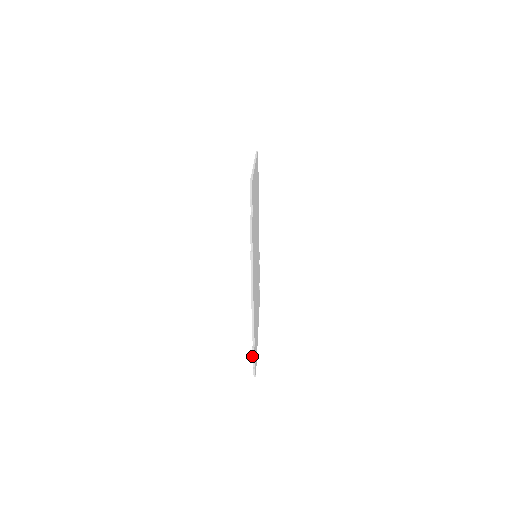
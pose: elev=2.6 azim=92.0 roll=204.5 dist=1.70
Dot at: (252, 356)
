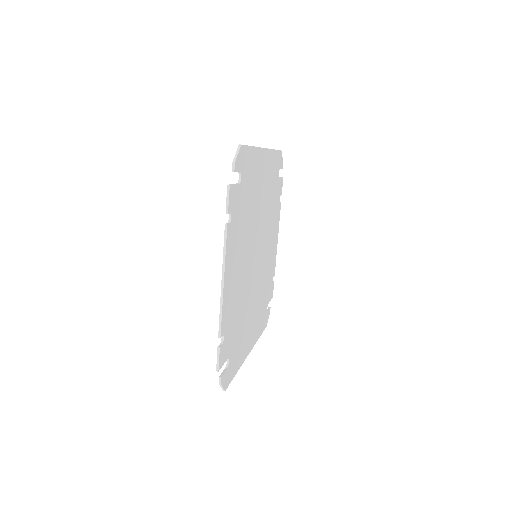
Dot at: occluded
